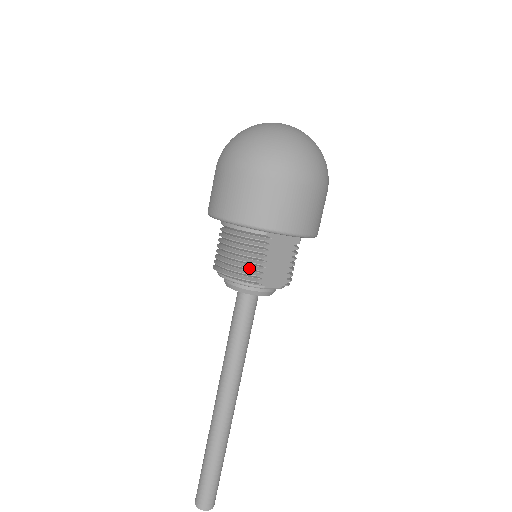
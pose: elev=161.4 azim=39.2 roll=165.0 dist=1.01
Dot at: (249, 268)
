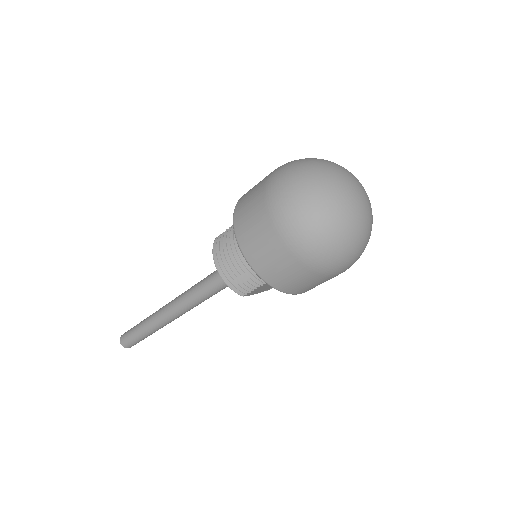
Dot at: (242, 287)
